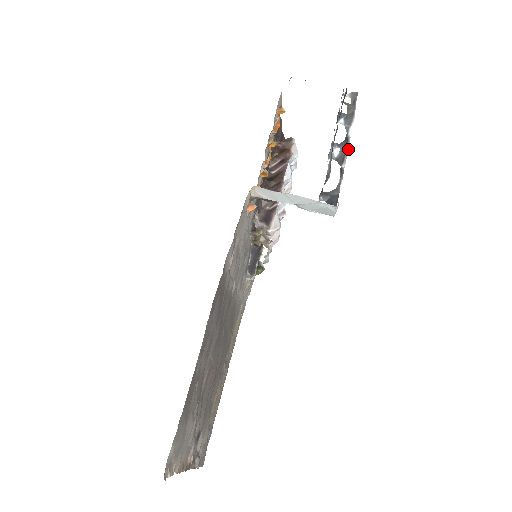
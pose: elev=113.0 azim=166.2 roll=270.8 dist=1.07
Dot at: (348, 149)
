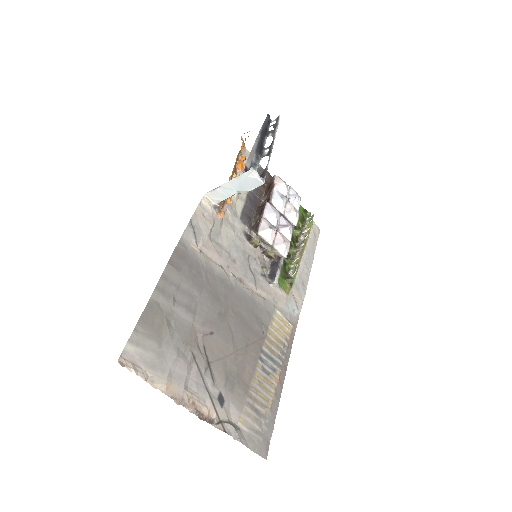
Dot at: occluded
